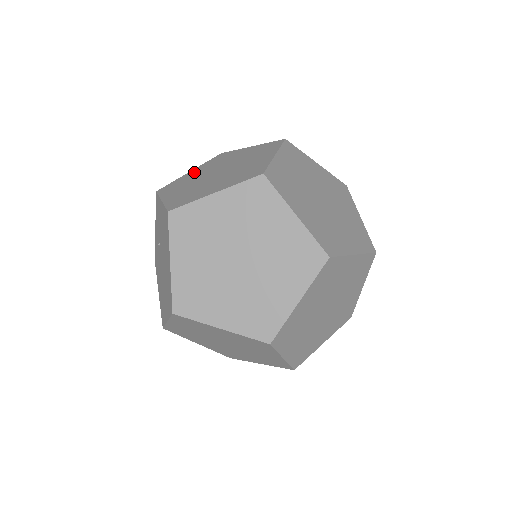
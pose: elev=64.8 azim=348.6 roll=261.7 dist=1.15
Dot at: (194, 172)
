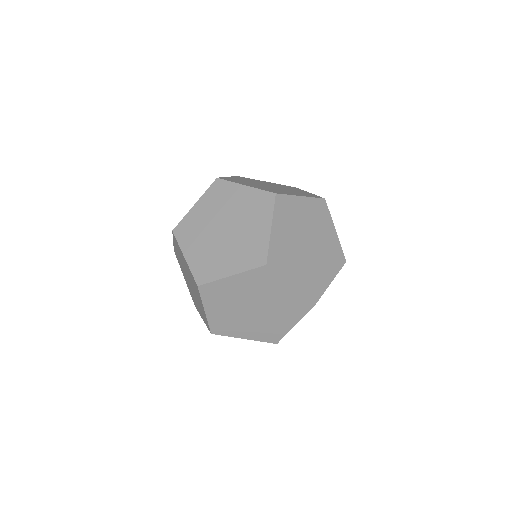
Dot at: (266, 182)
